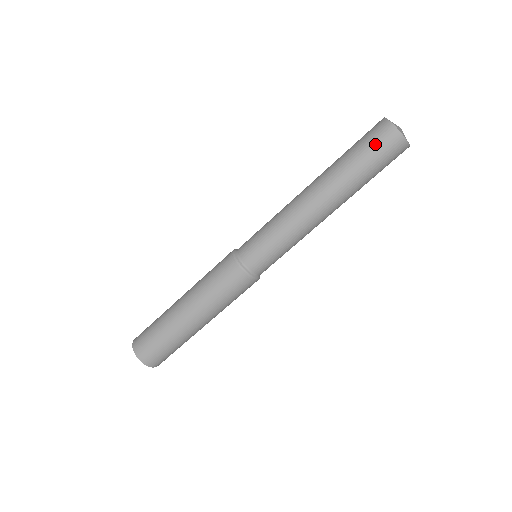
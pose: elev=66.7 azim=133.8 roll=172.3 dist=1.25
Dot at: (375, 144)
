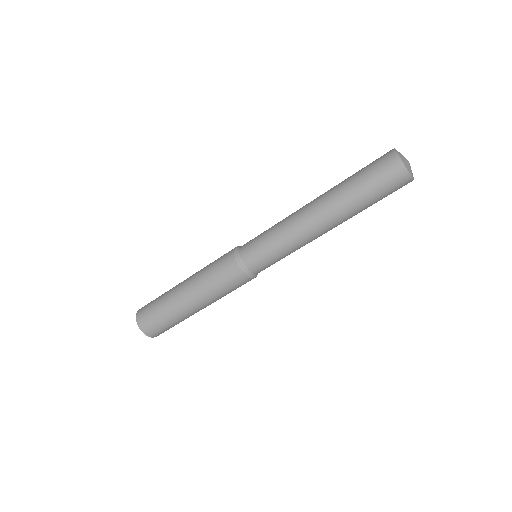
Dot at: (375, 165)
